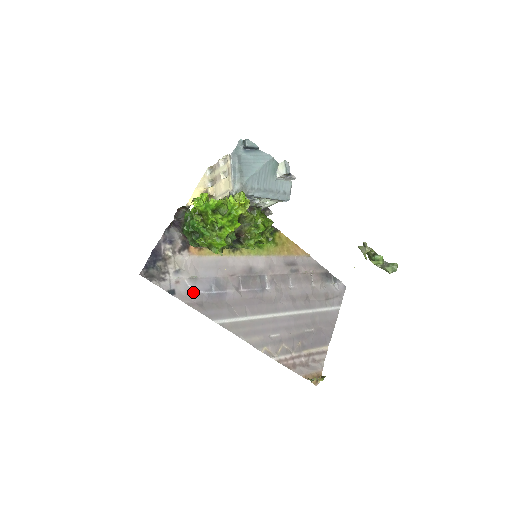
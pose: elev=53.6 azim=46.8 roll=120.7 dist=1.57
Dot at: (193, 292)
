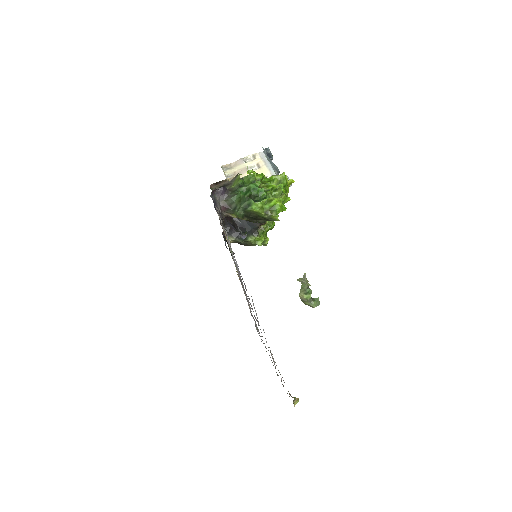
Dot at: (236, 262)
